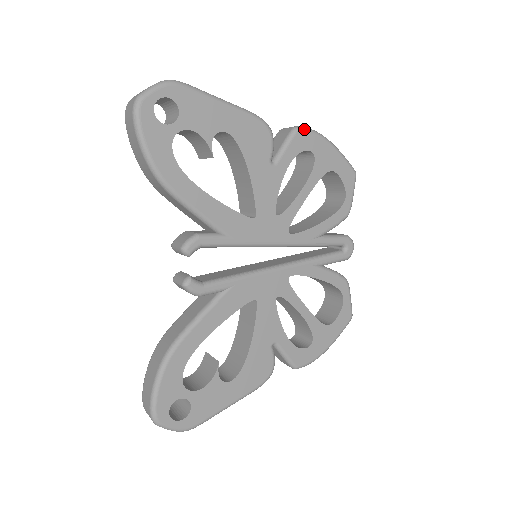
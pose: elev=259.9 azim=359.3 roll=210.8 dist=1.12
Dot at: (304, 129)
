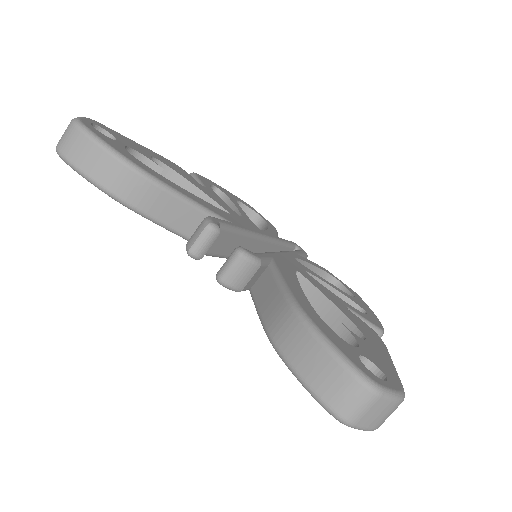
Dot at: occluded
